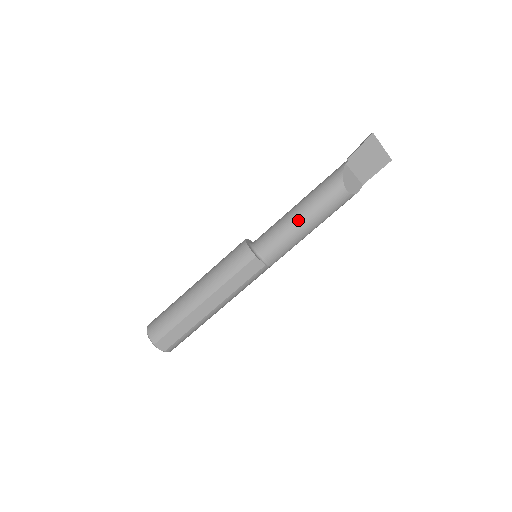
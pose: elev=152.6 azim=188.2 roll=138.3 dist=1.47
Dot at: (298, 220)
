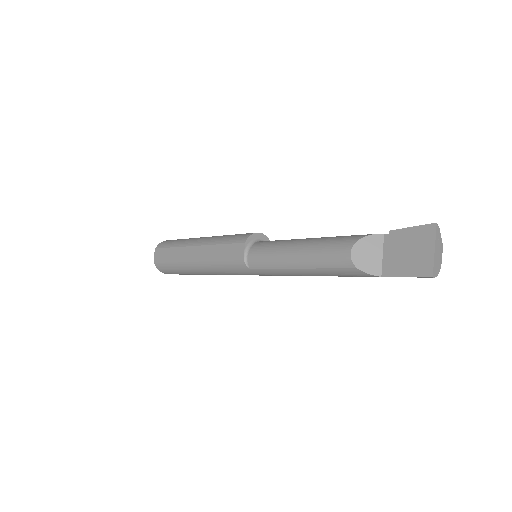
Dot at: (296, 244)
